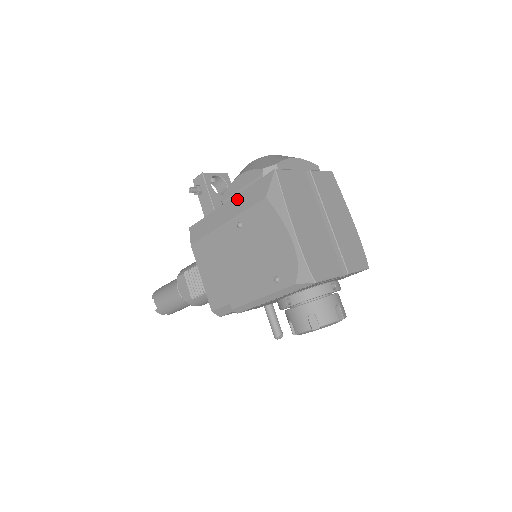
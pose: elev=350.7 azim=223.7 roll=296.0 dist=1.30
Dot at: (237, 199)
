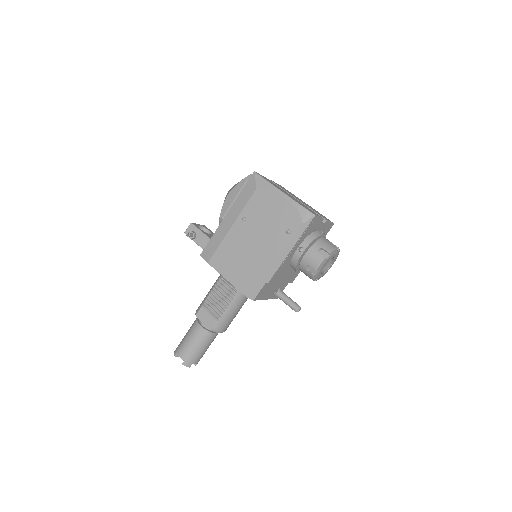
Dot at: (234, 207)
